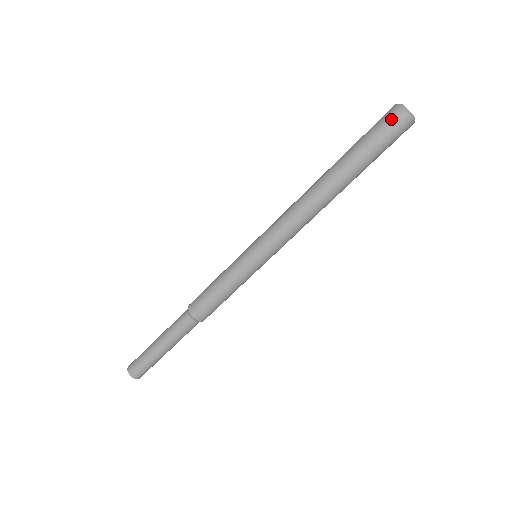
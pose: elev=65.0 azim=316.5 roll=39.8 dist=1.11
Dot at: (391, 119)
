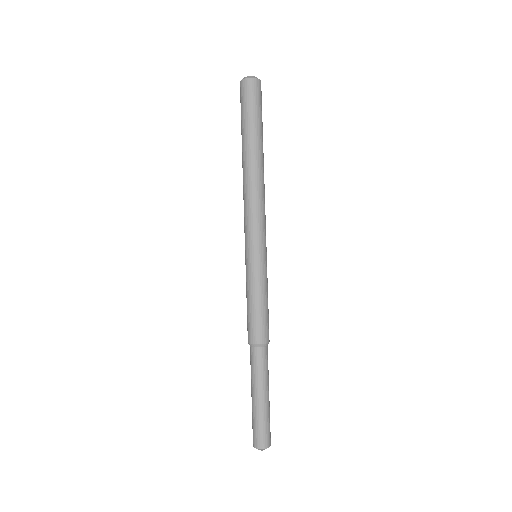
Dot at: (240, 94)
